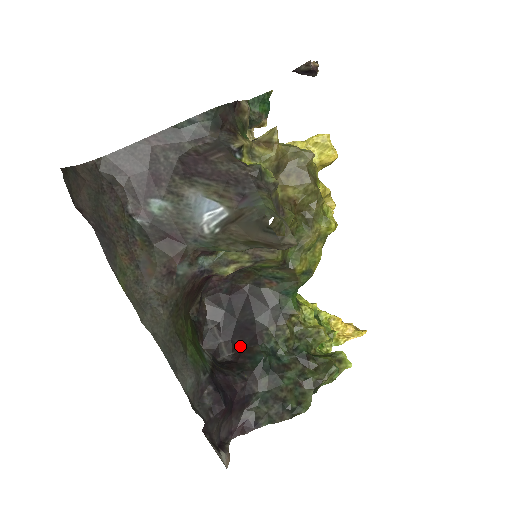
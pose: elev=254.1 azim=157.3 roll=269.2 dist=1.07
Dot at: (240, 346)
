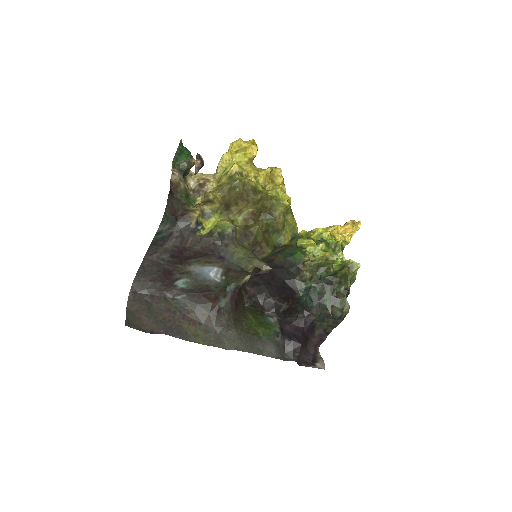
Dot at: (287, 298)
